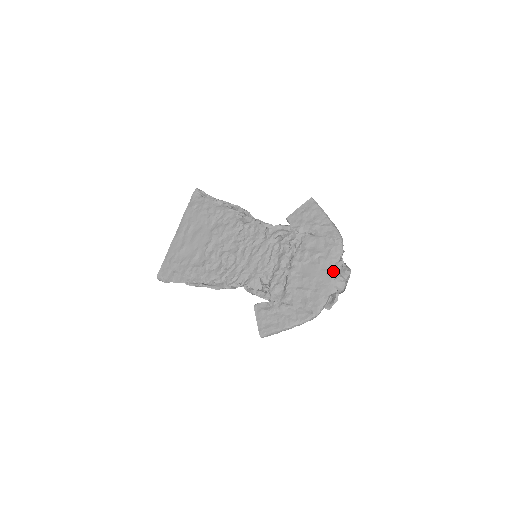
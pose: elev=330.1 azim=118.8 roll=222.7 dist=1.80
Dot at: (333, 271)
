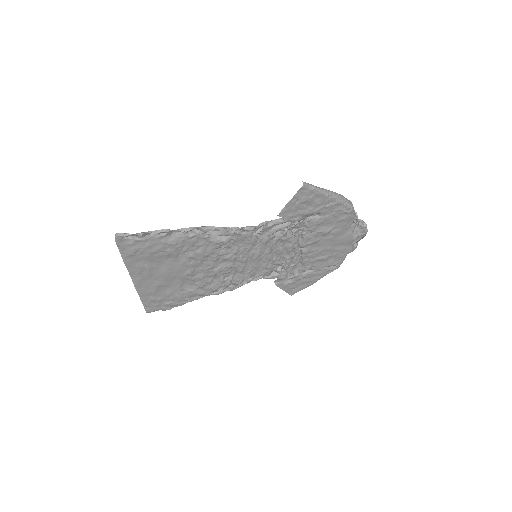
Dot at: (350, 235)
